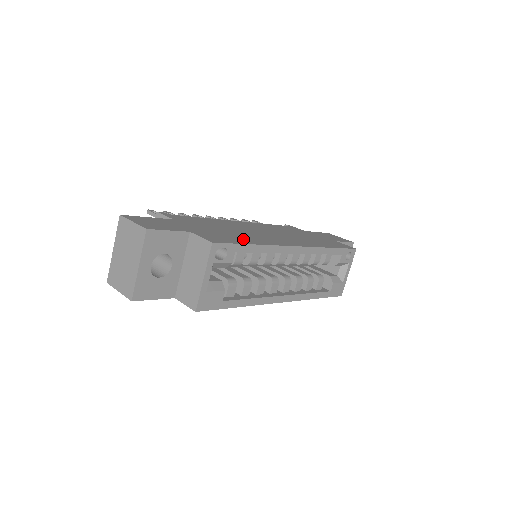
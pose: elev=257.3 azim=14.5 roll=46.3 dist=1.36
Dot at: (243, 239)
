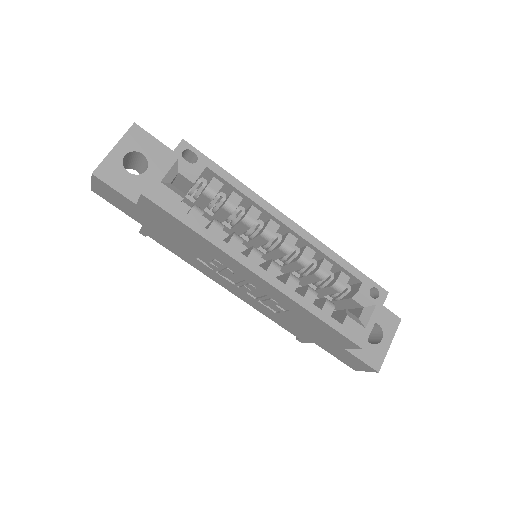
Dot at: occluded
